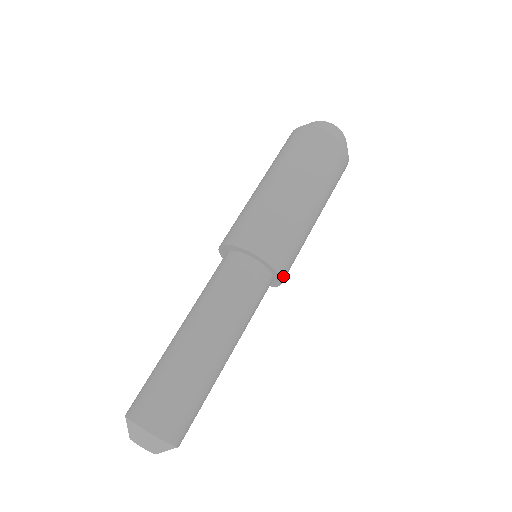
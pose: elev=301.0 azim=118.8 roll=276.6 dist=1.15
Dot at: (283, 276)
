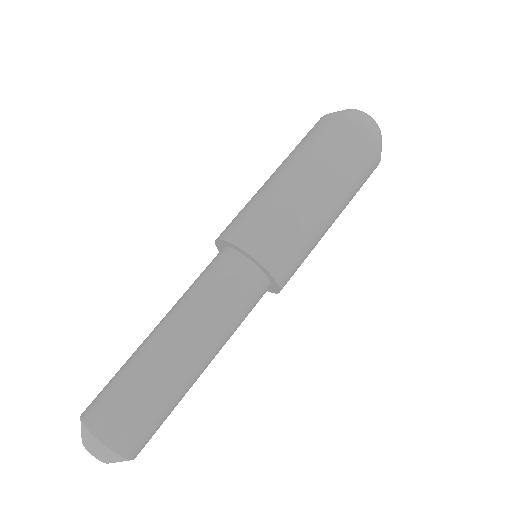
Dot at: occluded
